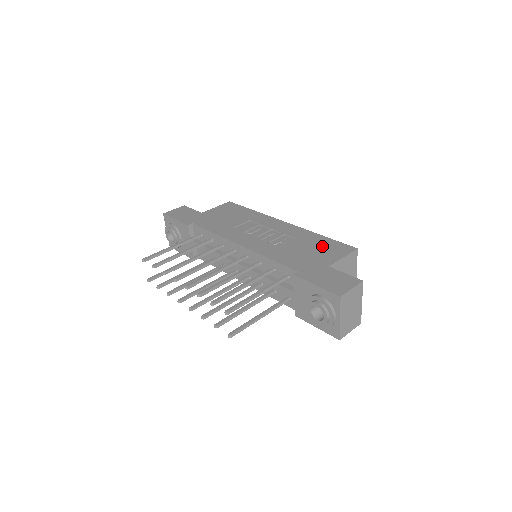
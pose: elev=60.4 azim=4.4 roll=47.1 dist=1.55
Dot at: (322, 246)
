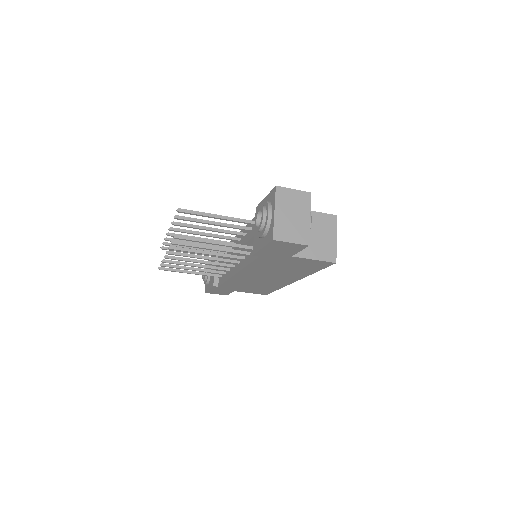
Dot at: occluded
